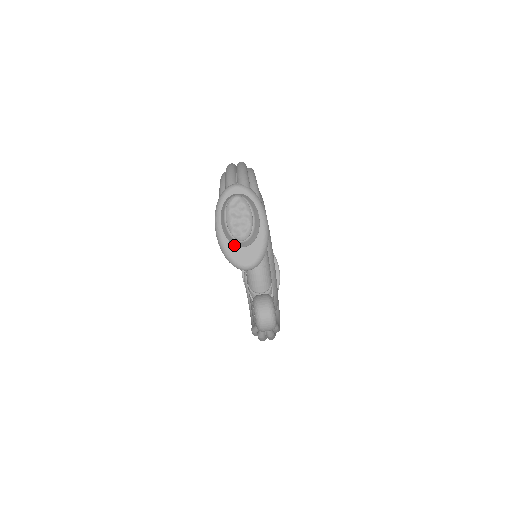
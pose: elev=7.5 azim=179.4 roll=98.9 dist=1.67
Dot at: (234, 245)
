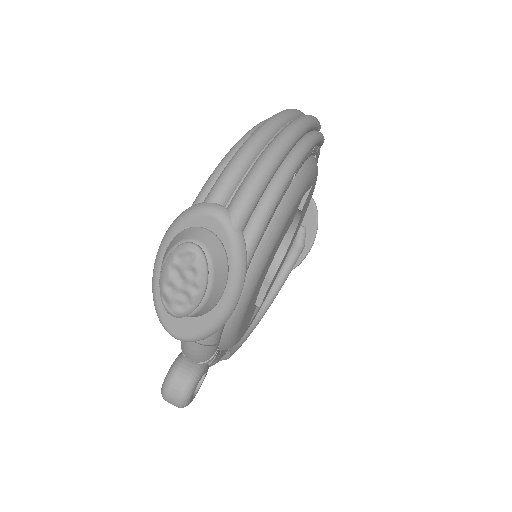
Dot at: occluded
